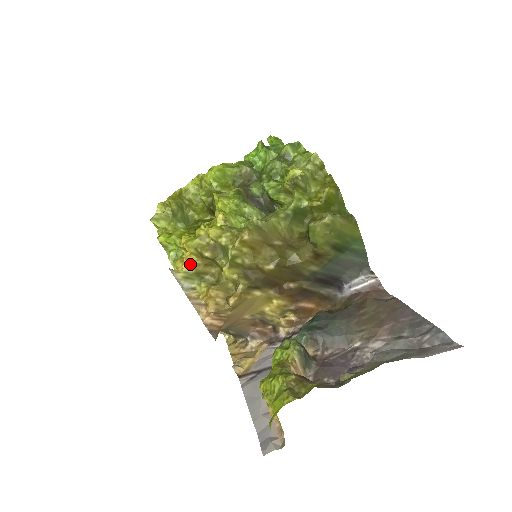
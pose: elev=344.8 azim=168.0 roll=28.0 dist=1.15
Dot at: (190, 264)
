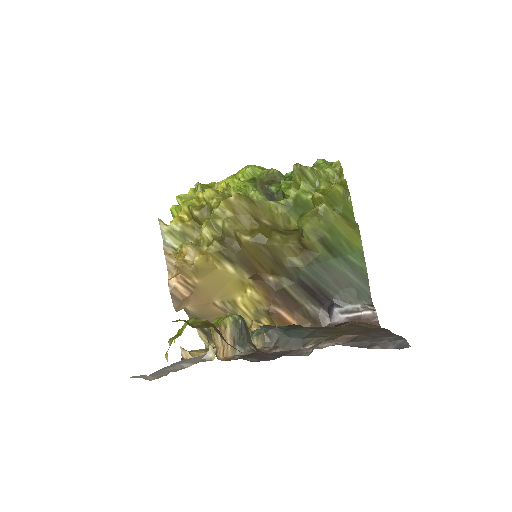
Dot at: (179, 221)
